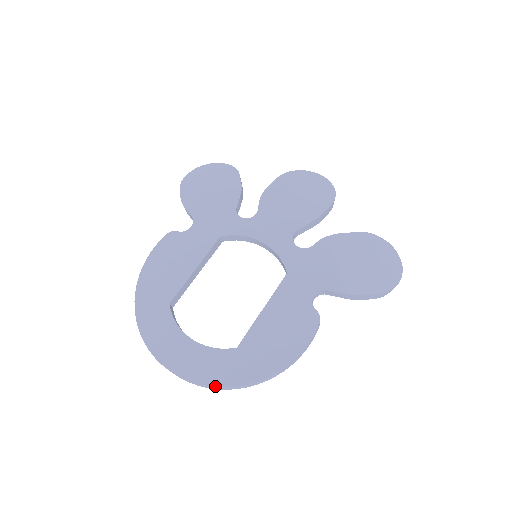
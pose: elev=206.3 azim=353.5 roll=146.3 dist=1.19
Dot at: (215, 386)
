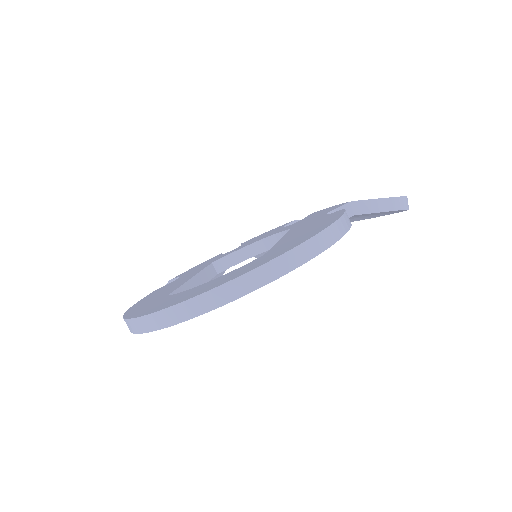
Dot at: (251, 270)
